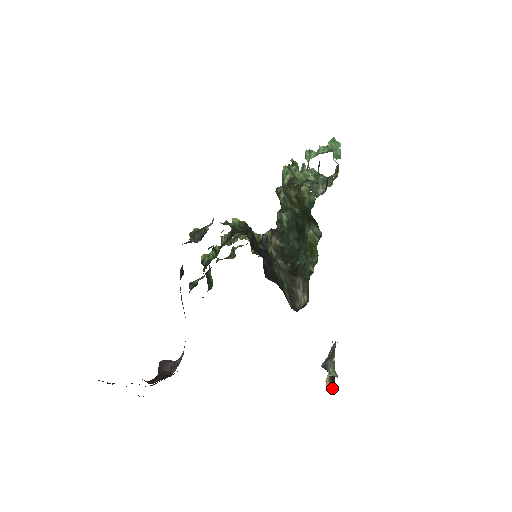
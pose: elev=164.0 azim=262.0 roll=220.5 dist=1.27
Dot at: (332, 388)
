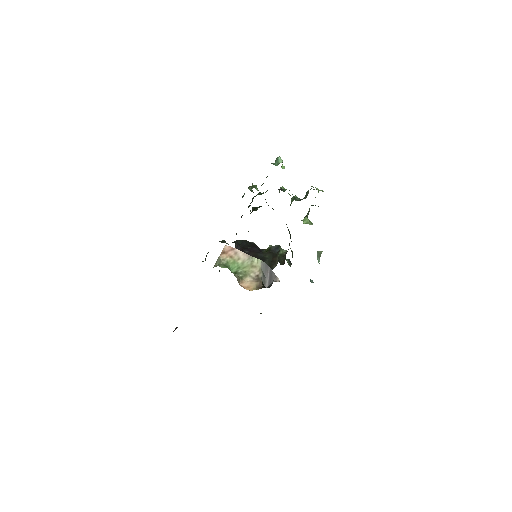
Dot at: (245, 287)
